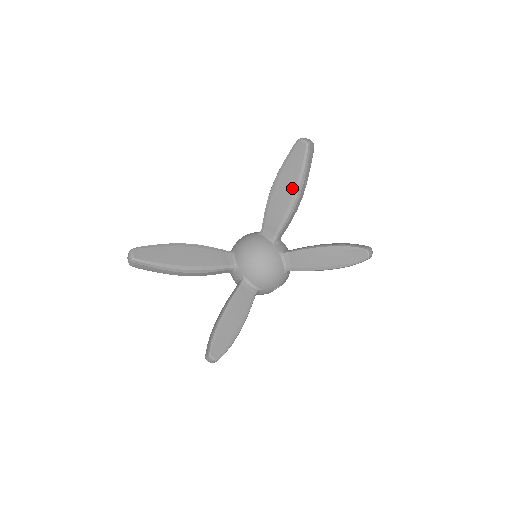
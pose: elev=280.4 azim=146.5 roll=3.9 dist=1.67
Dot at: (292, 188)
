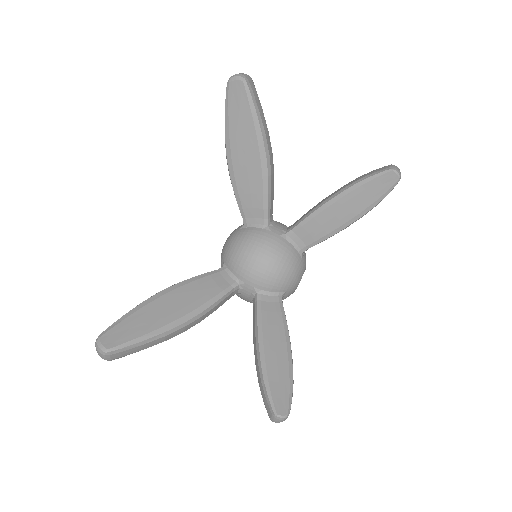
Dot at: (254, 147)
